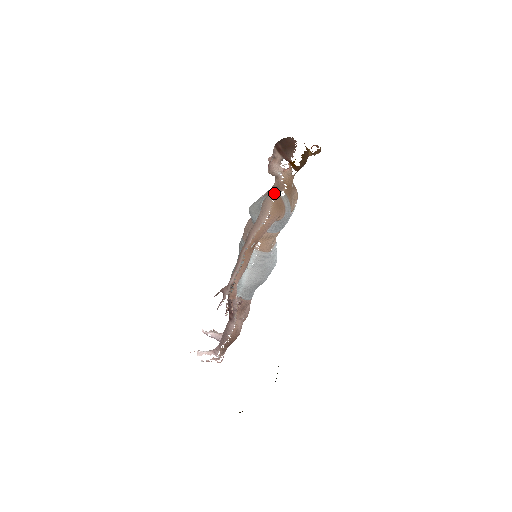
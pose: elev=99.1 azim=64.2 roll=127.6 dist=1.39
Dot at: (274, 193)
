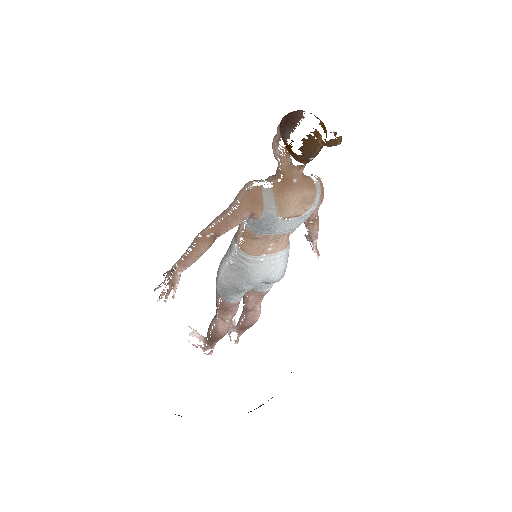
Dot at: (257, 180)
